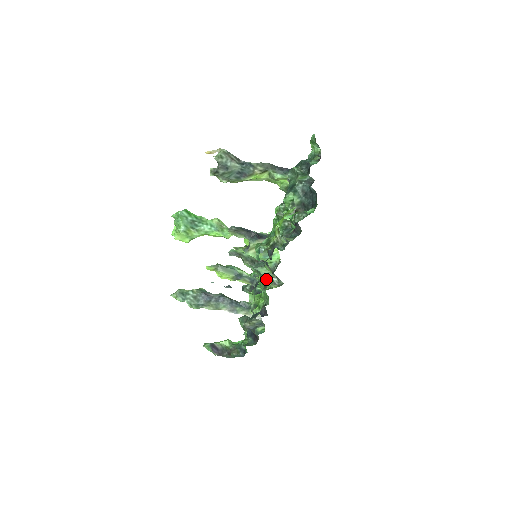
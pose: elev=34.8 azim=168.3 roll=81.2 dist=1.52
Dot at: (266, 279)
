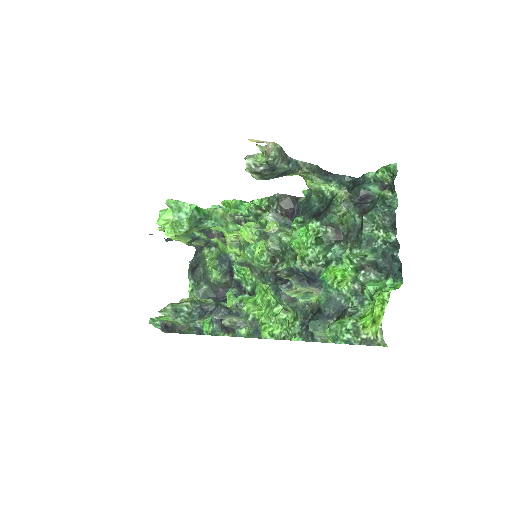
Dot at: (316, 339)
